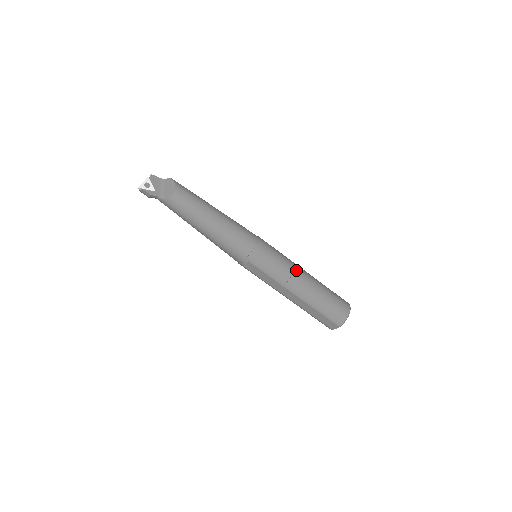
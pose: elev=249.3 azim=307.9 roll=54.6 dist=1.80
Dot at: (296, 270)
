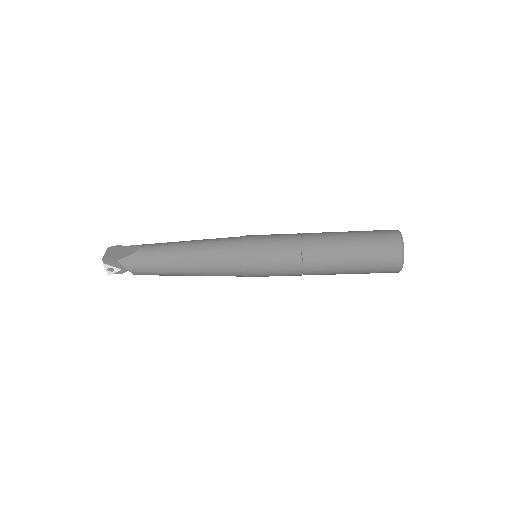
Dot at: (305, 267)
